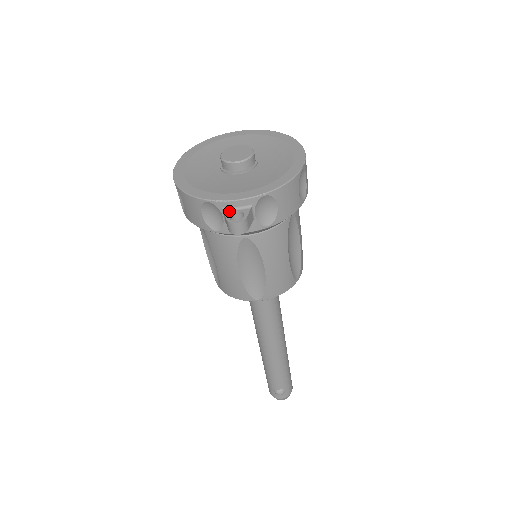
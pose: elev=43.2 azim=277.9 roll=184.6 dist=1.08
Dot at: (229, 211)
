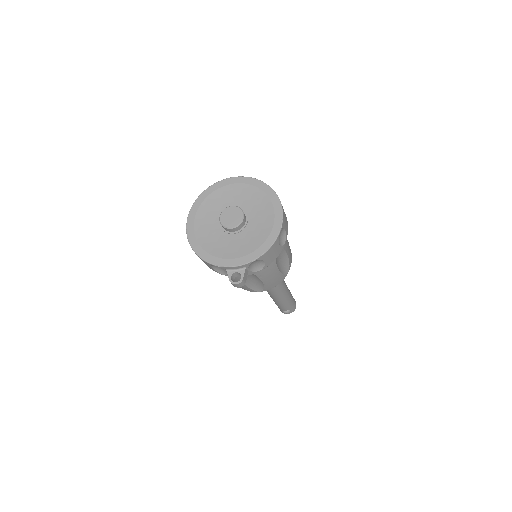
Dot at: (230, 272)
